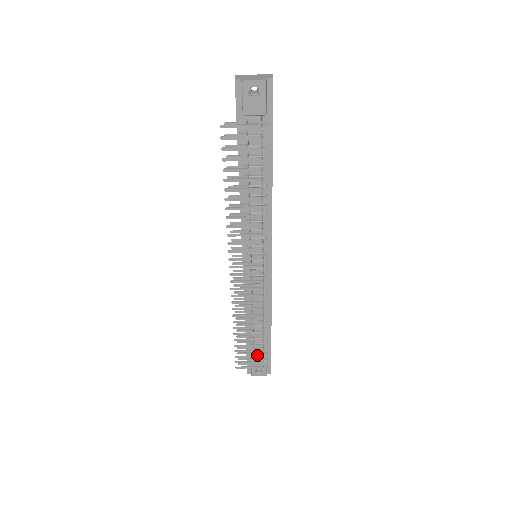
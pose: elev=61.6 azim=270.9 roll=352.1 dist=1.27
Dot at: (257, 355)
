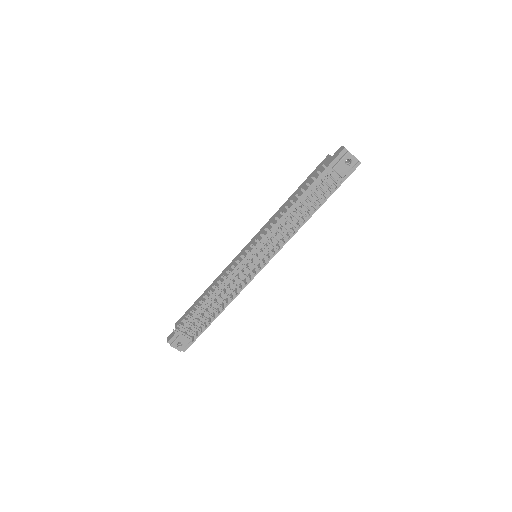
Dot at: (190, 330)
